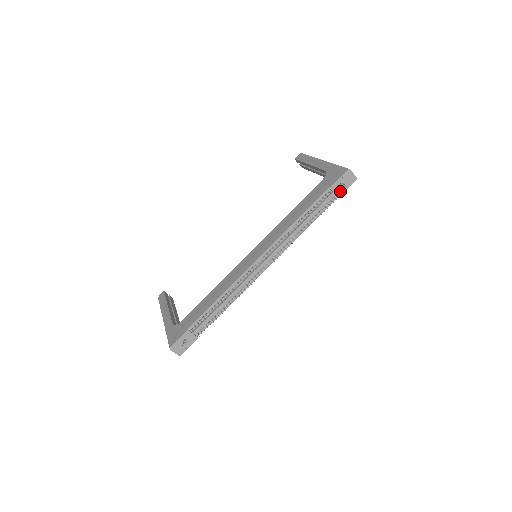
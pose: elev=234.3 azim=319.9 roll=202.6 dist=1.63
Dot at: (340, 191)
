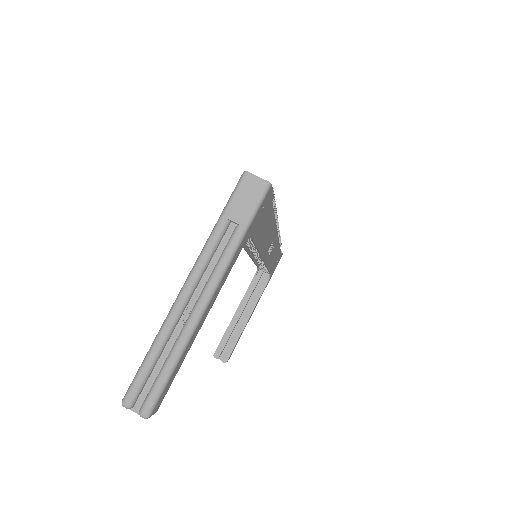
Dot at: occluded
